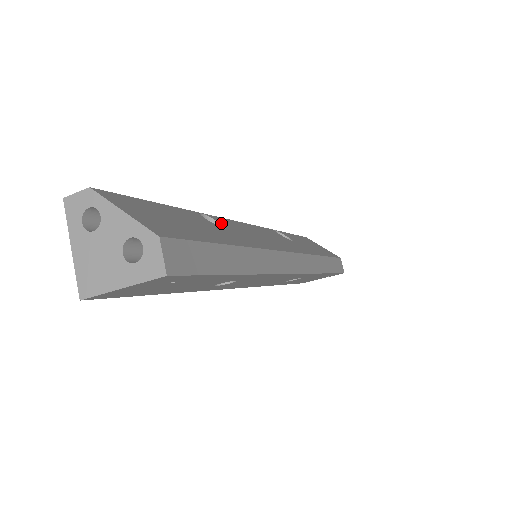
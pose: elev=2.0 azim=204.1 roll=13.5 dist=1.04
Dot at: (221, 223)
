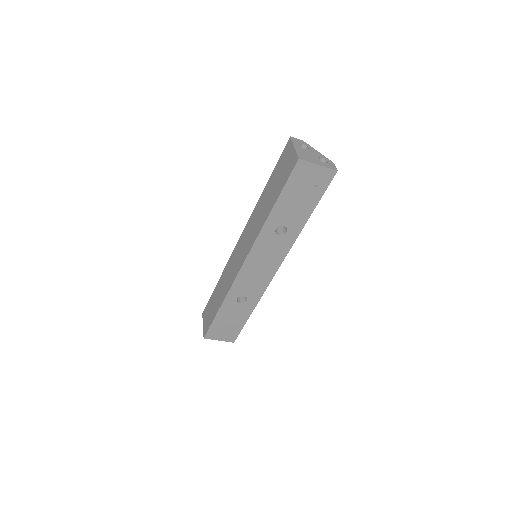
Dot at: occluded
